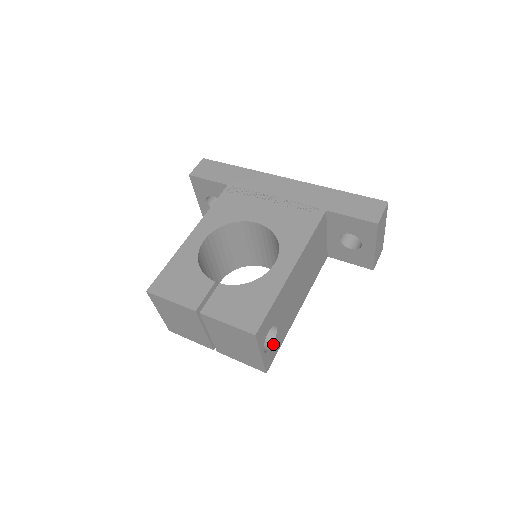
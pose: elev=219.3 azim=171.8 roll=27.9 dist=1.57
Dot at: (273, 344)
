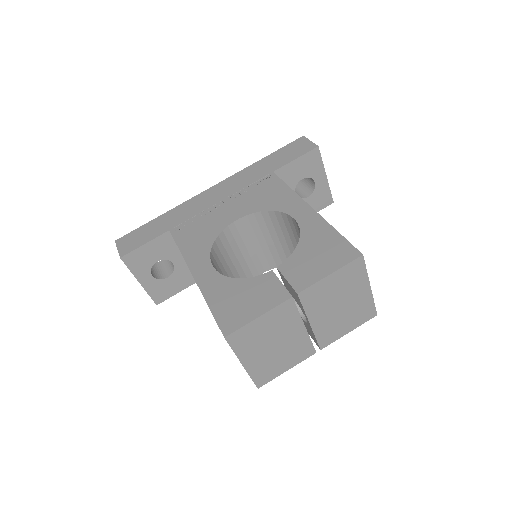
Dot at: occluded
